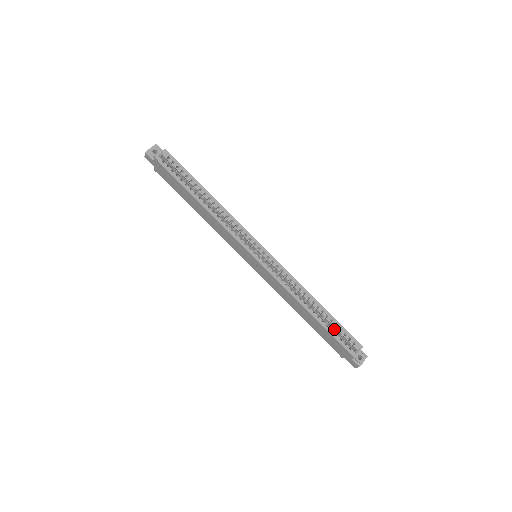
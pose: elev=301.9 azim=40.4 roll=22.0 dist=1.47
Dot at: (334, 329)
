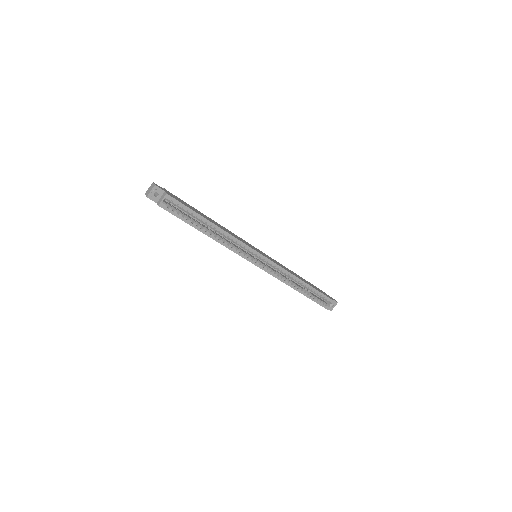
Dot at: (316, 294)
